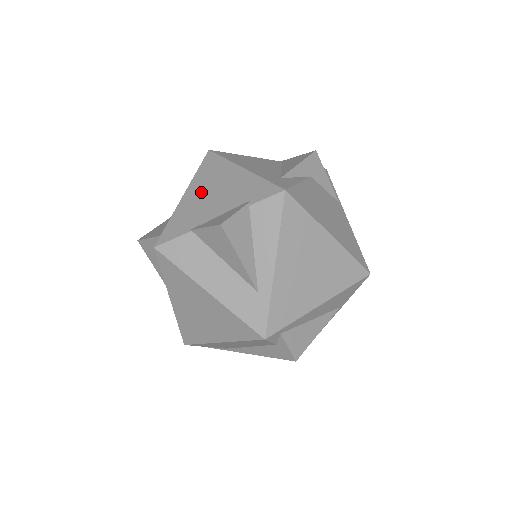
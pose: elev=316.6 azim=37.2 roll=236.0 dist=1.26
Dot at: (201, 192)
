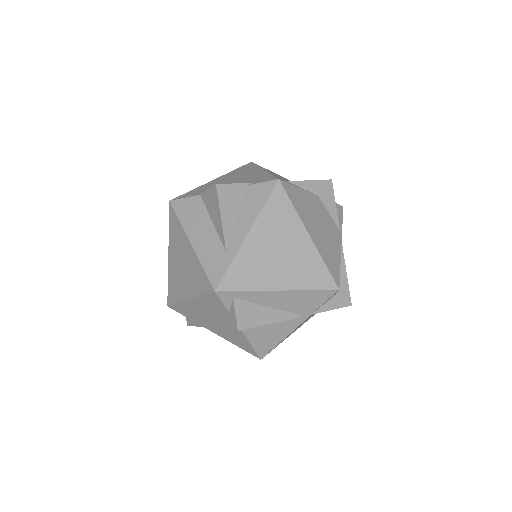
Dot at: (225, 179)
